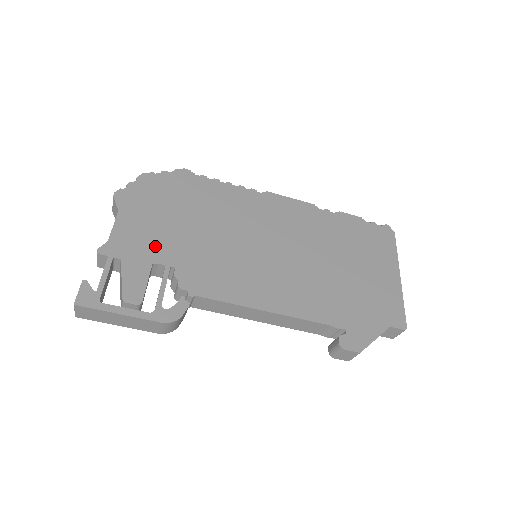
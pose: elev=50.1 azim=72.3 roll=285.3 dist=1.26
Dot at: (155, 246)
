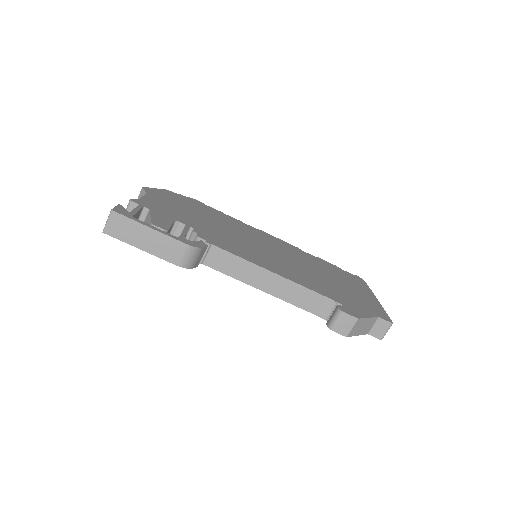
Dot at: (177, 215)
